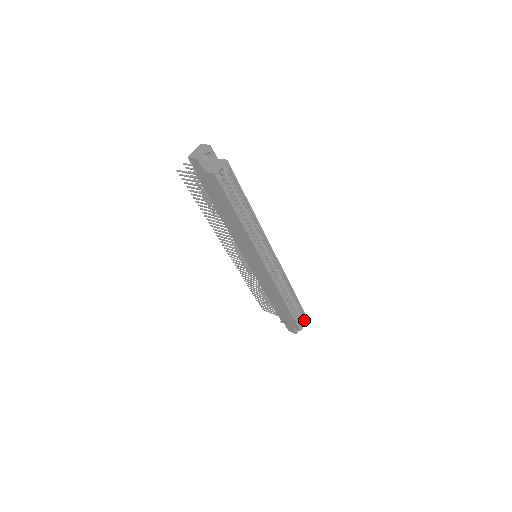
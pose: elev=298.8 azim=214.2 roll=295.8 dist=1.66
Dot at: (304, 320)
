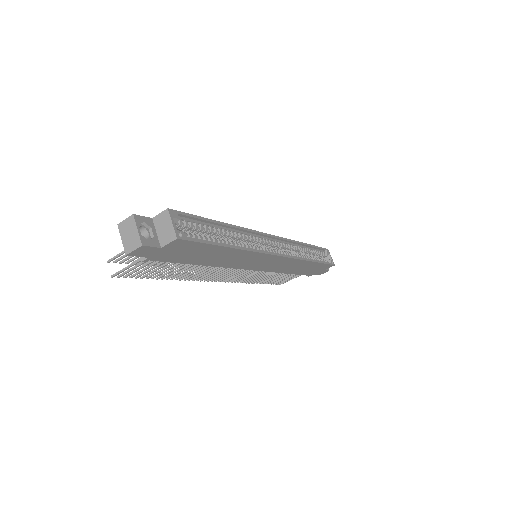
Dot at: (327, 254)
